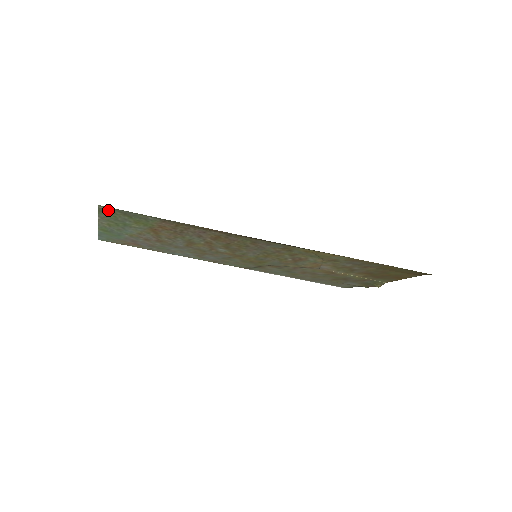
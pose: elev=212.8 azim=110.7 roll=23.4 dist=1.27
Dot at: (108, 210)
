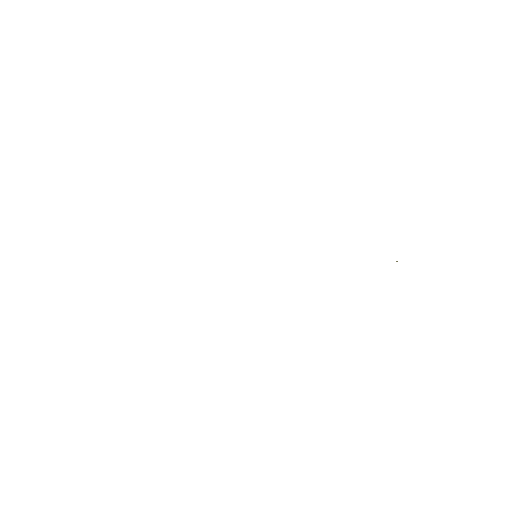
Dot at: occluded
